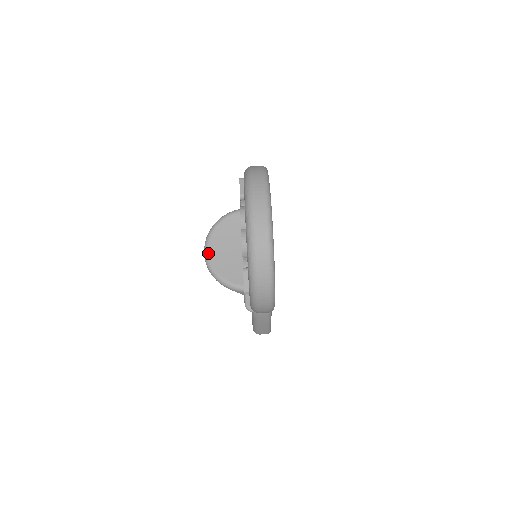
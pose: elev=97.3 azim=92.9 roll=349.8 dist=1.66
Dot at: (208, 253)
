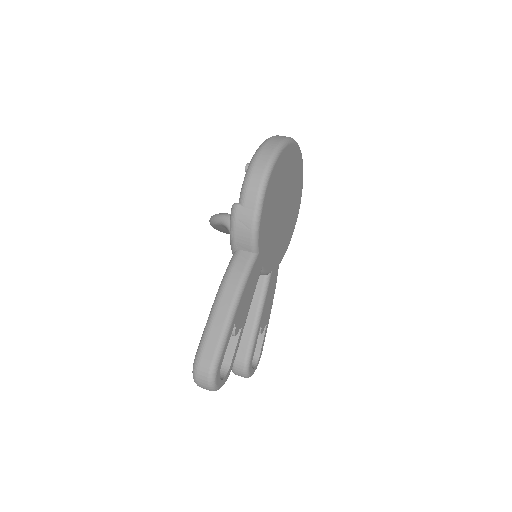
Dot at: occluded
